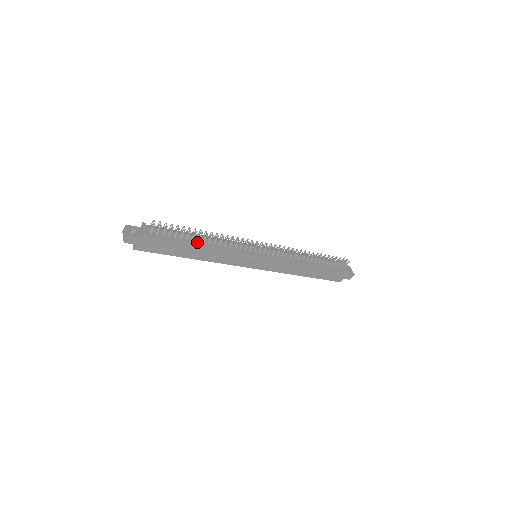
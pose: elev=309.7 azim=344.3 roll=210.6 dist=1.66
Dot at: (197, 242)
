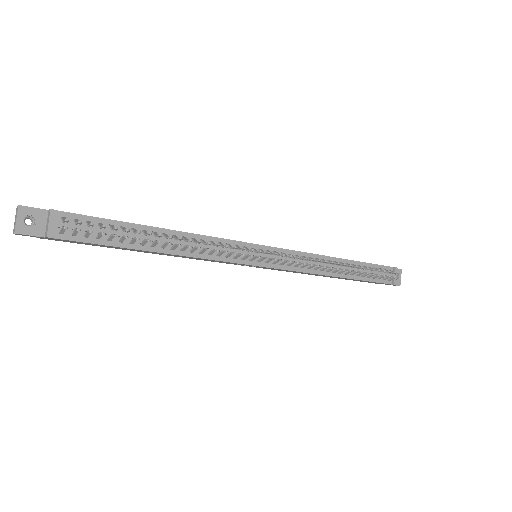
Dot at: (151, 246)
